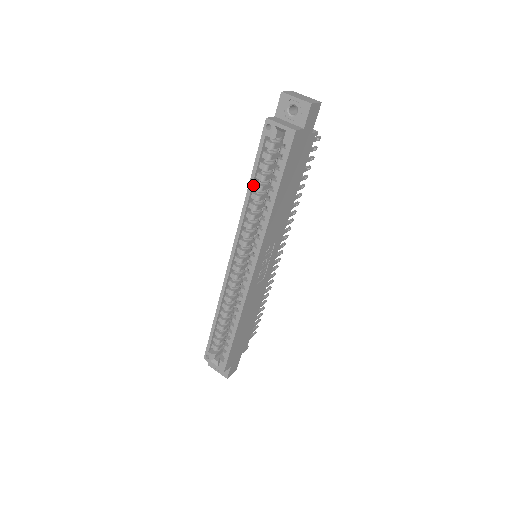
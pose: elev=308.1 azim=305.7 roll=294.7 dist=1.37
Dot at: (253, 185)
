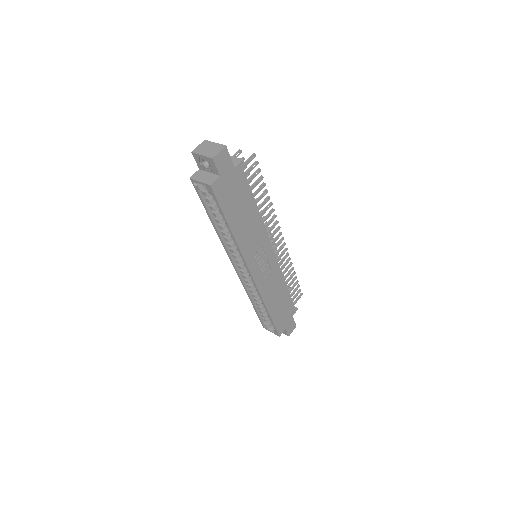
Dot at: (214, 221)
